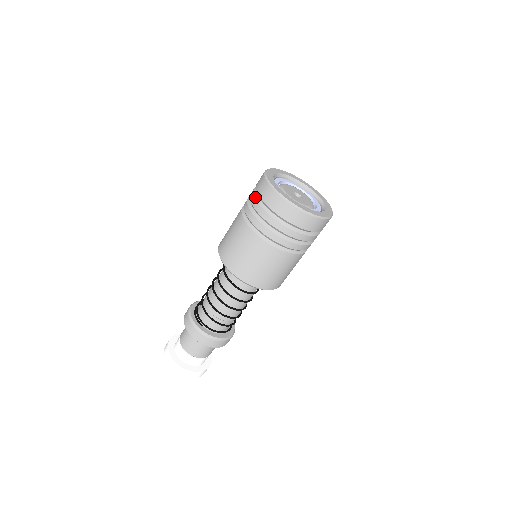
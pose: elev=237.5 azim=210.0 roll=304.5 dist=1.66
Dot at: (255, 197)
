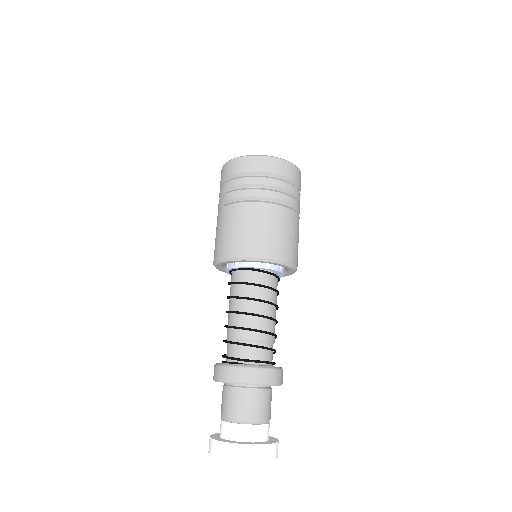
Dot at: (226, 182)
